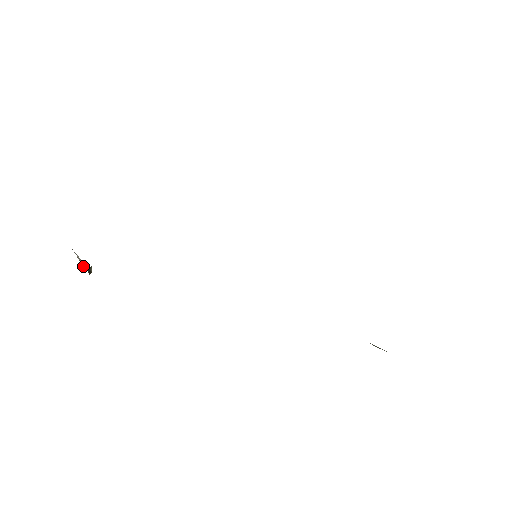
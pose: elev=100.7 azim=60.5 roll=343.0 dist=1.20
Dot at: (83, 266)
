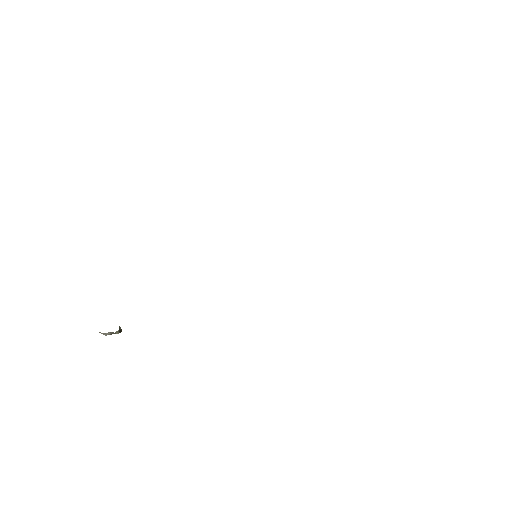
Dot at: occluded
